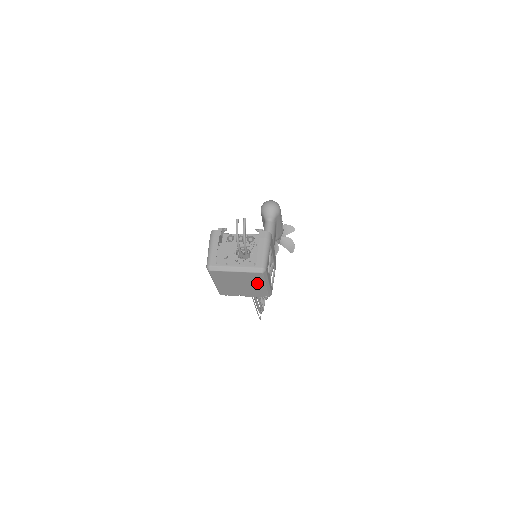
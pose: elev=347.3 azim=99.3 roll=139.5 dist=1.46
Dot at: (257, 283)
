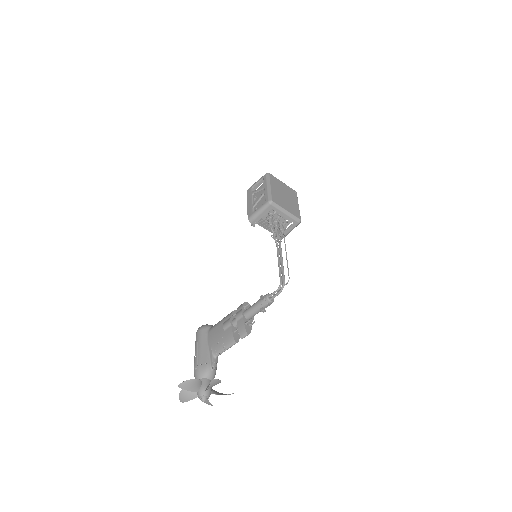
Dot at: (294, 200)
